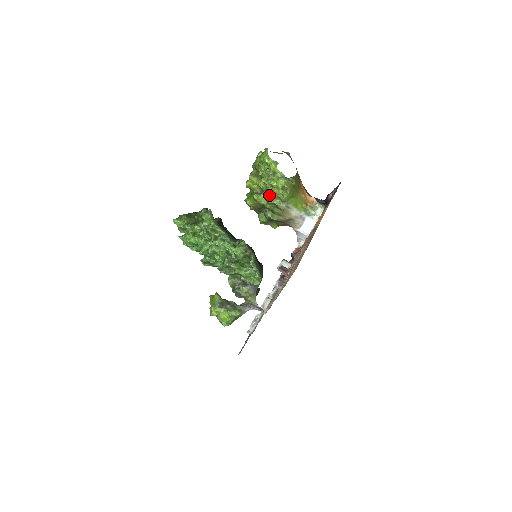
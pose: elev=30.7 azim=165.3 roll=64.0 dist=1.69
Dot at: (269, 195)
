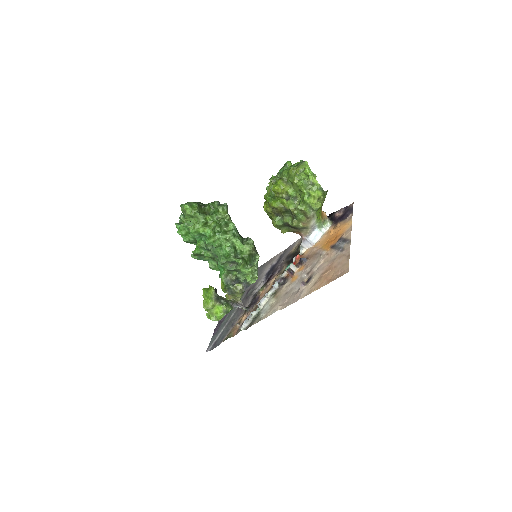
Dot at: (300, 202)
